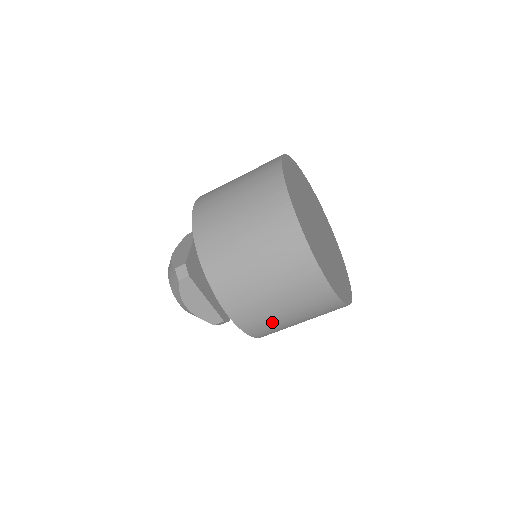
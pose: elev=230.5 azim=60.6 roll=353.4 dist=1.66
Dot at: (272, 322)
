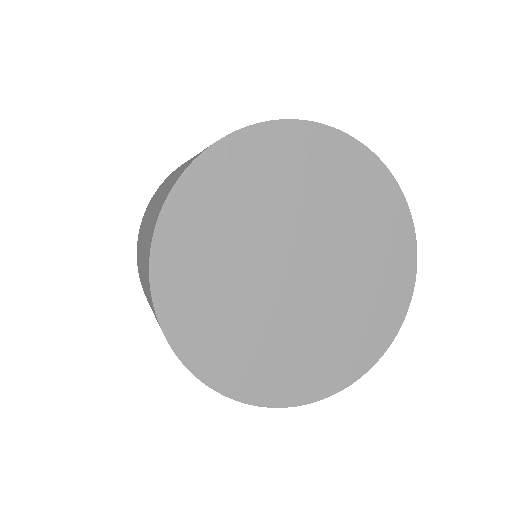
Dot at: occluded
